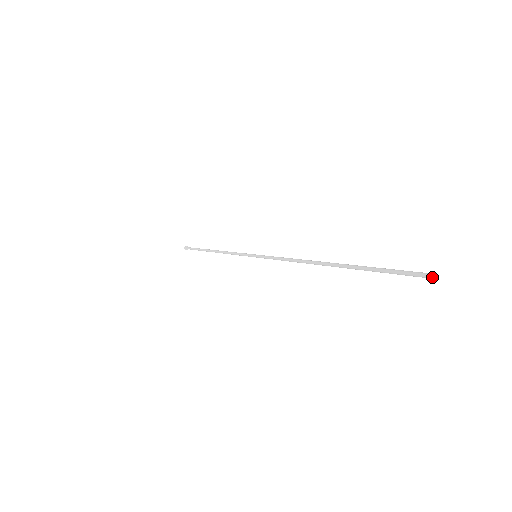
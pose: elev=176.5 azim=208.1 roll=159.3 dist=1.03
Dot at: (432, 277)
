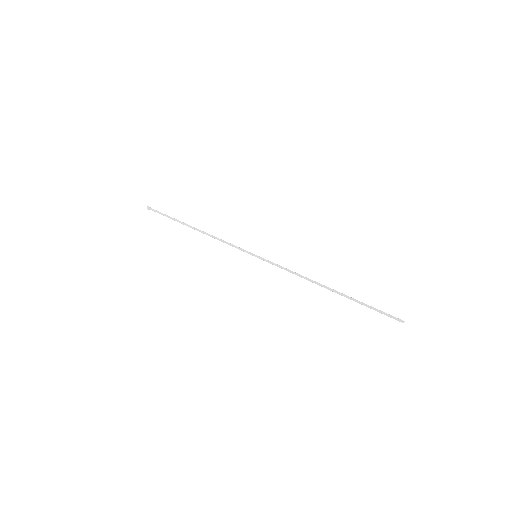
Dot at: (402, 322)
